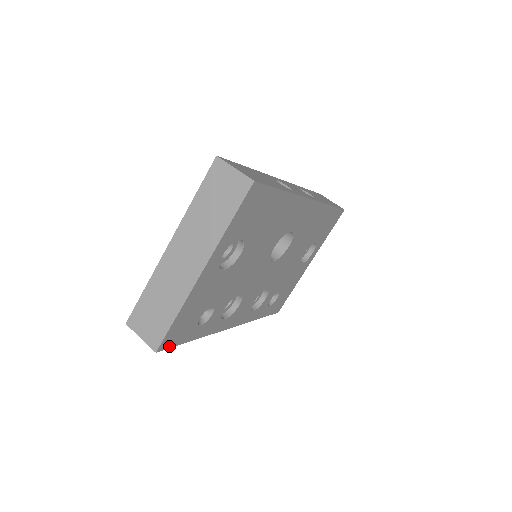
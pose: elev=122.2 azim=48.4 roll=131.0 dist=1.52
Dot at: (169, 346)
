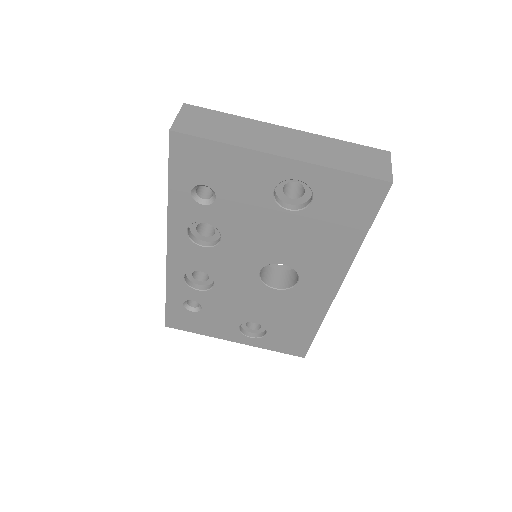
Dot at: (172, 150)
